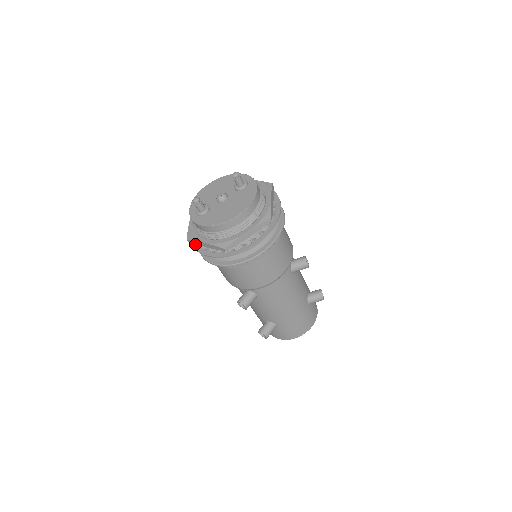
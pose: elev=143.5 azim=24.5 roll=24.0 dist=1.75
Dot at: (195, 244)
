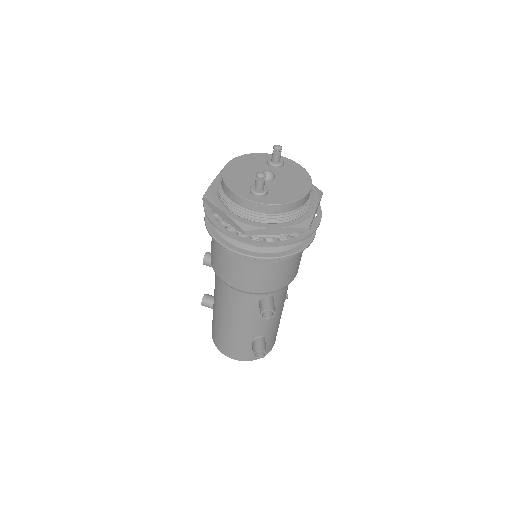
Dot at: (245, 238)
